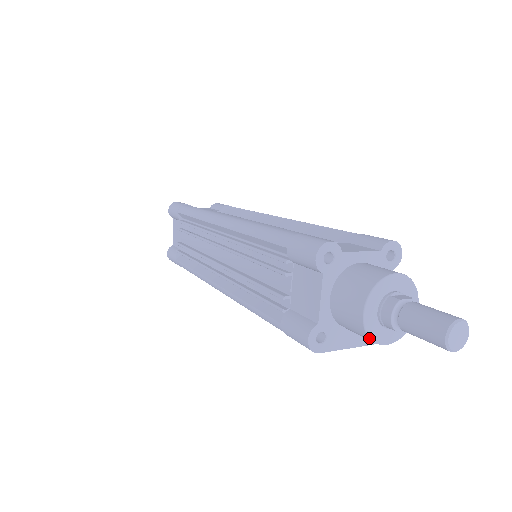
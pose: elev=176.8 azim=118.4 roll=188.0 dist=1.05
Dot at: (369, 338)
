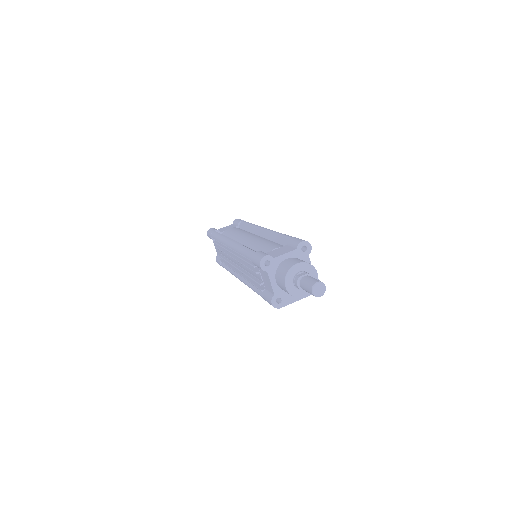
Dot at: occluded
